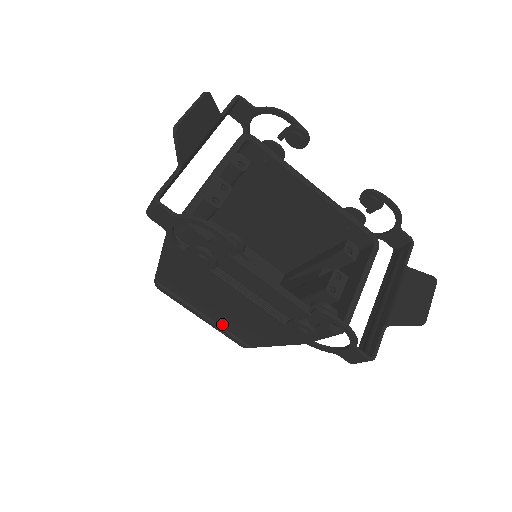
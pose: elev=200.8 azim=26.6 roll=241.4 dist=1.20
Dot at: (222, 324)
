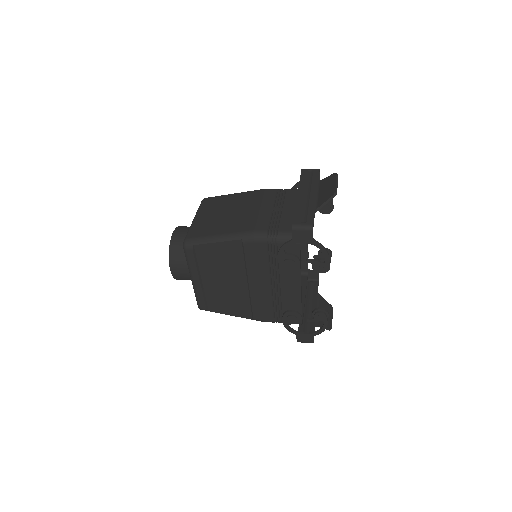
Dot at: (208, 290)
